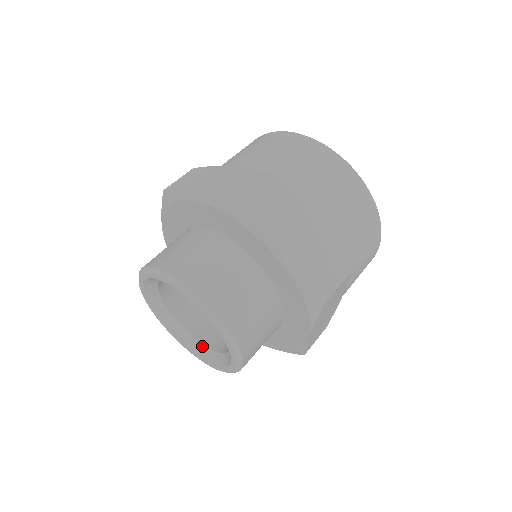
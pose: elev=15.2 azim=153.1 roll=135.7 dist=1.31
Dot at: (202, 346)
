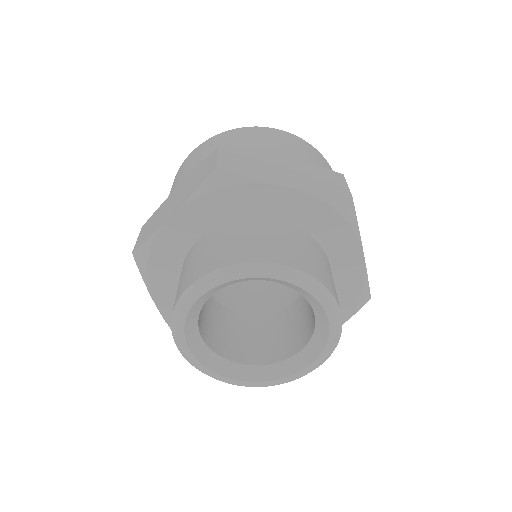
Dot at: (285, 362)
